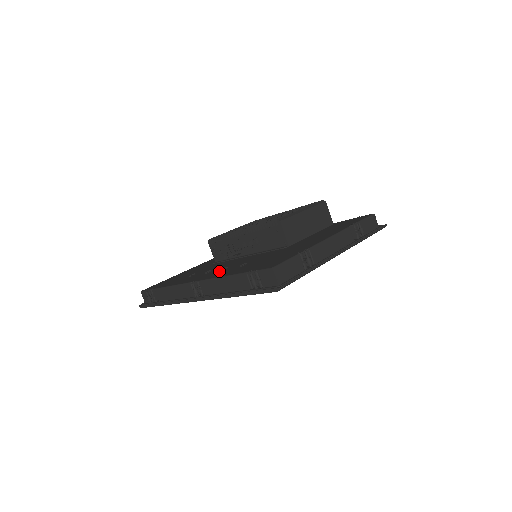
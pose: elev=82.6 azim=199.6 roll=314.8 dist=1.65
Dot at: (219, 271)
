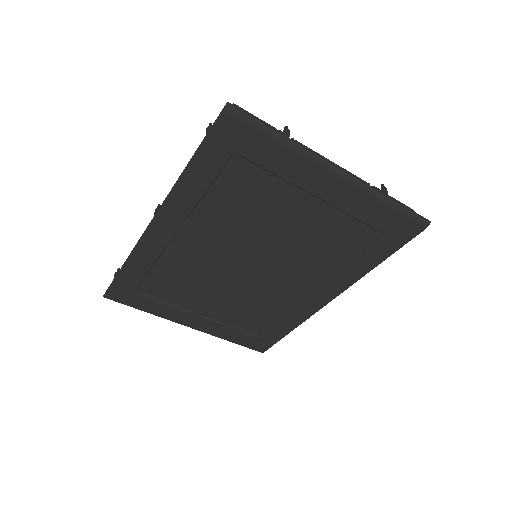
Dot at: occluded
